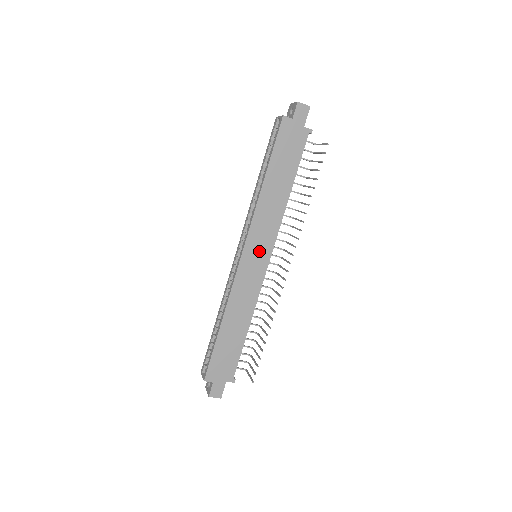
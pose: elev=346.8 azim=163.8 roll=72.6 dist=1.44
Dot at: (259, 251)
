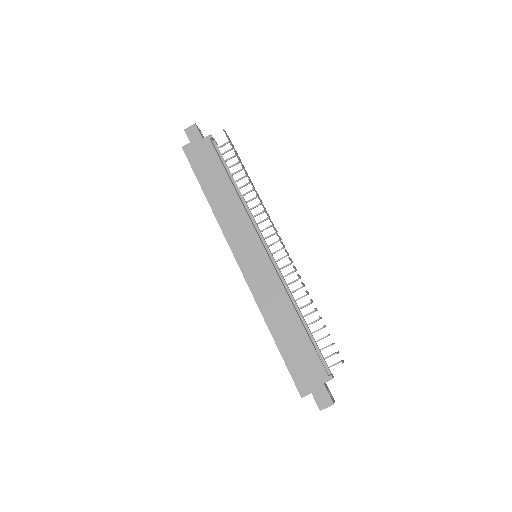
Dot at: (249, 249)
